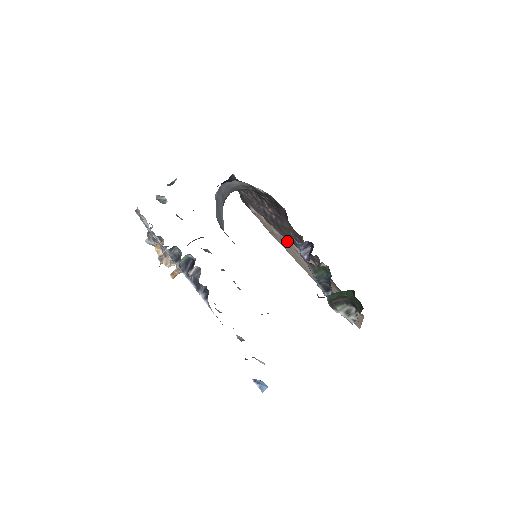
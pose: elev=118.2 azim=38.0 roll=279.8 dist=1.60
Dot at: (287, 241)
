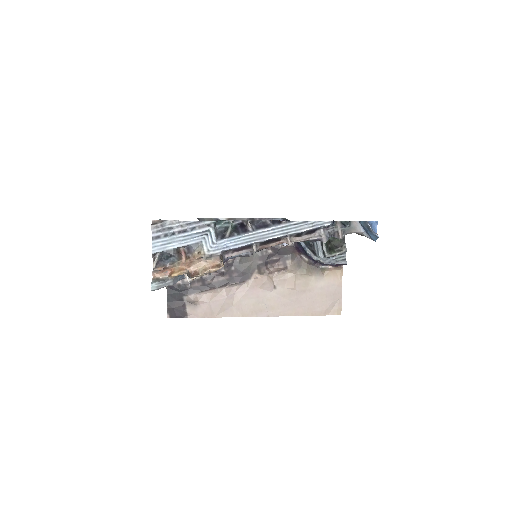
Dot at: (246, 286)
